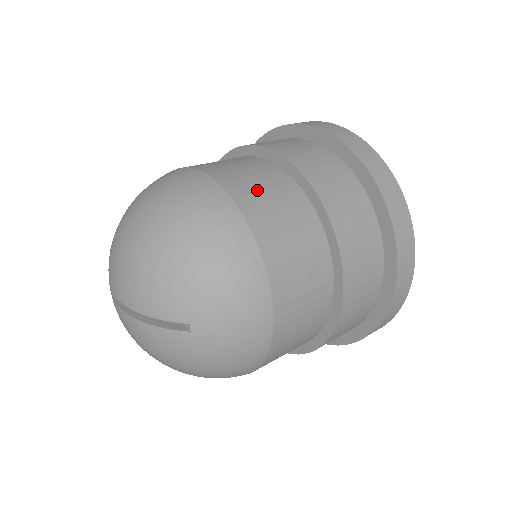
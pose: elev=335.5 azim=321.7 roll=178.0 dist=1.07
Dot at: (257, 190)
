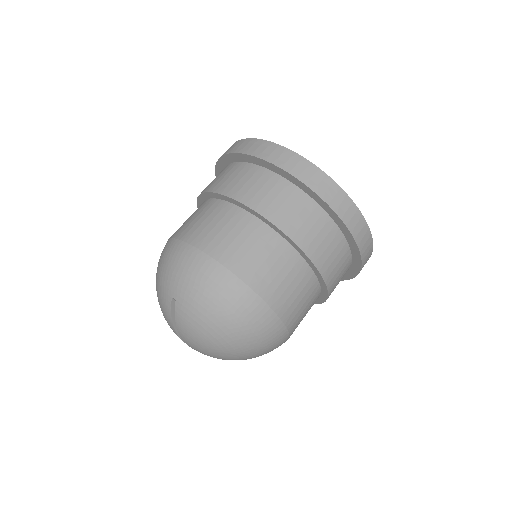
Dot at: occluded
